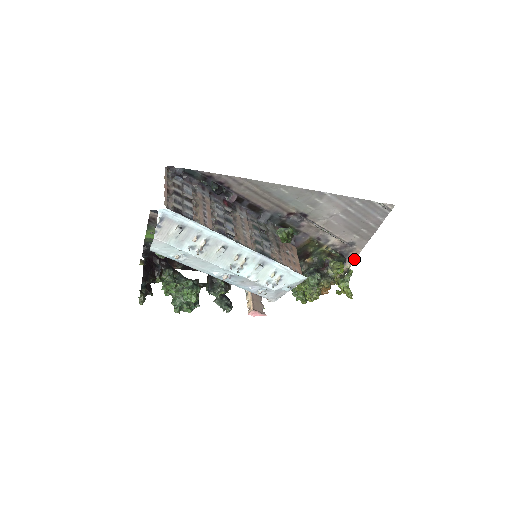
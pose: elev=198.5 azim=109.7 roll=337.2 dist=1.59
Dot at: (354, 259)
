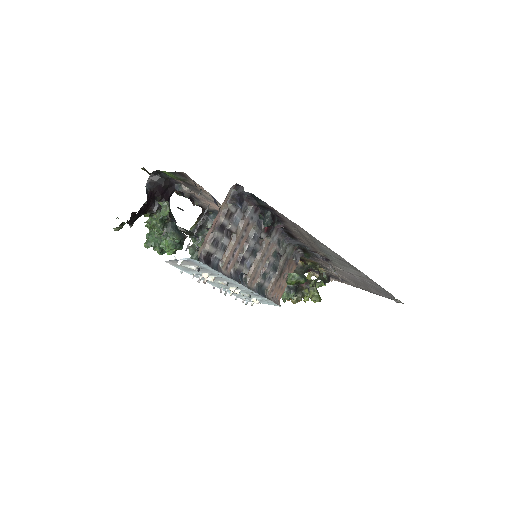
Dot at: (336, 280)
